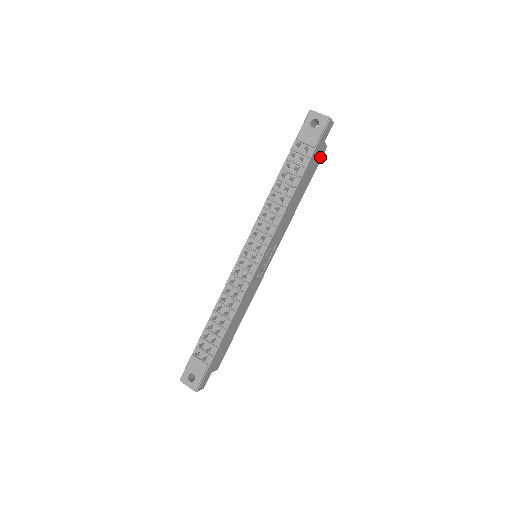
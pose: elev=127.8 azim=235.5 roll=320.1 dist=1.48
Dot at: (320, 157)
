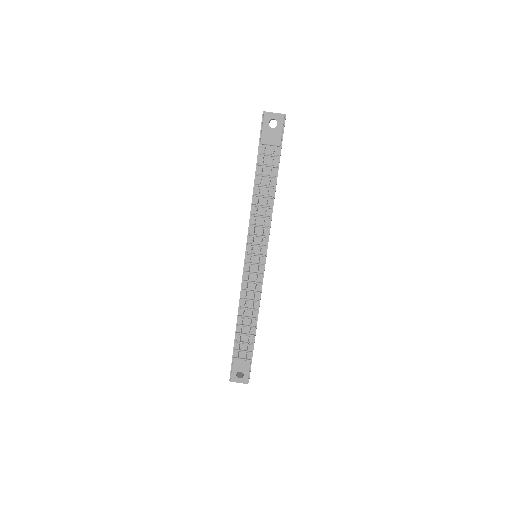
Dot at: (281, 148)
